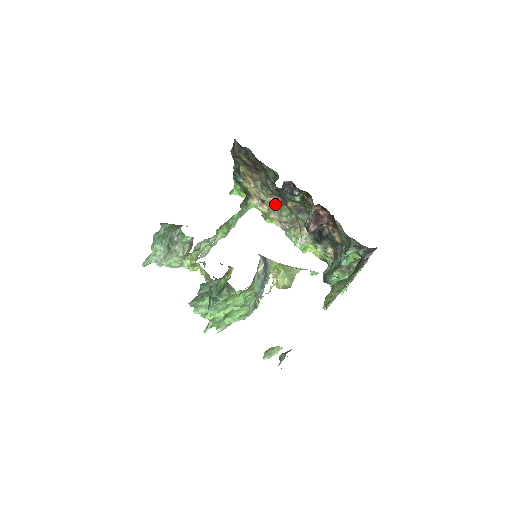
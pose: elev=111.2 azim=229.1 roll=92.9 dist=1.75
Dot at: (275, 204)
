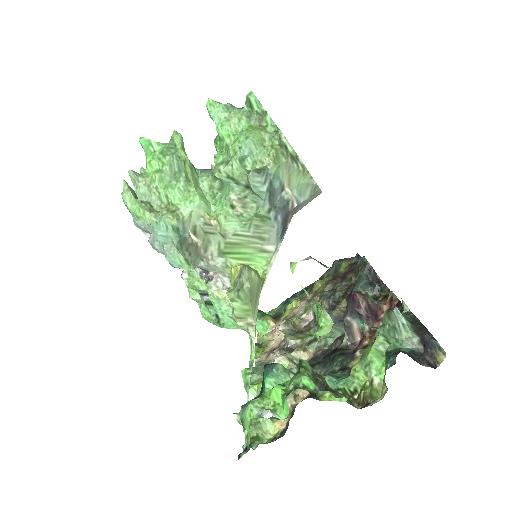
Dot at: (302, 326)
